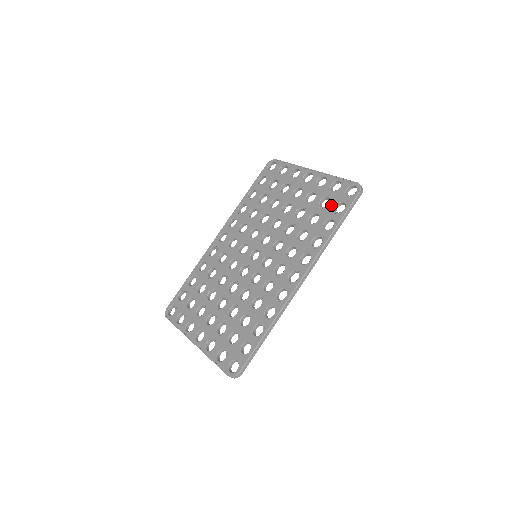
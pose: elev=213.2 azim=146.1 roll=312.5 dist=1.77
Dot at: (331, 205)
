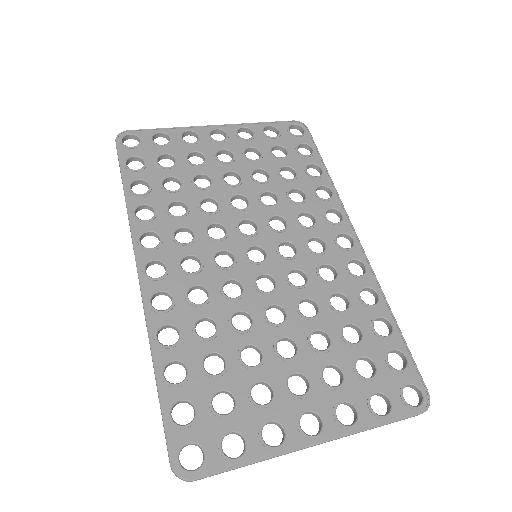
Dot at: (292, 151)
